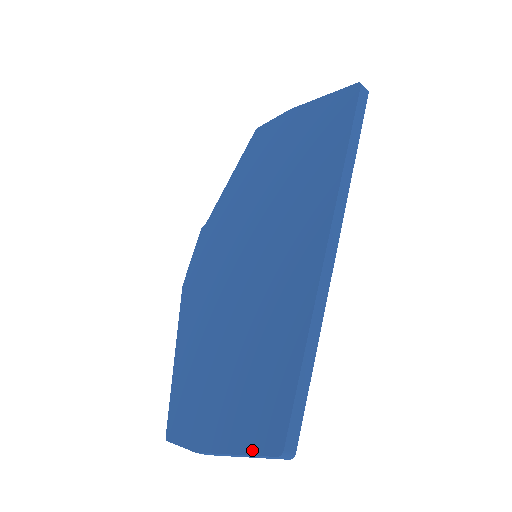
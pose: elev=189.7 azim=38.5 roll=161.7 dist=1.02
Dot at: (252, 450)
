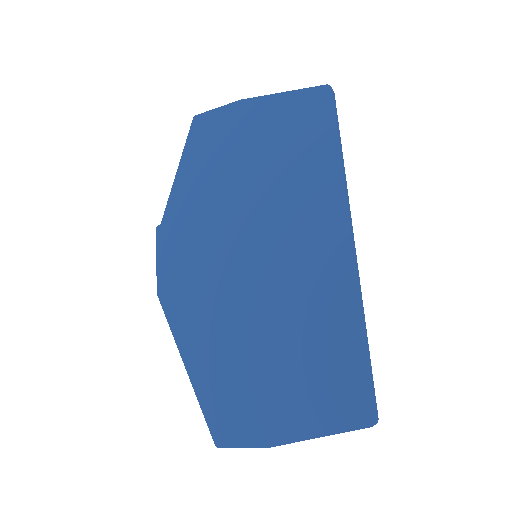
Dot at: (340, 429)
